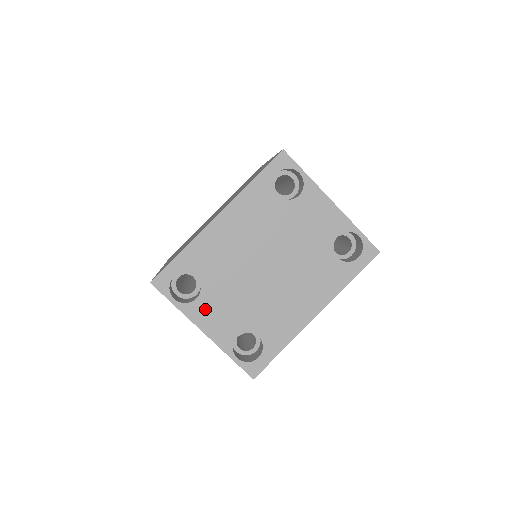
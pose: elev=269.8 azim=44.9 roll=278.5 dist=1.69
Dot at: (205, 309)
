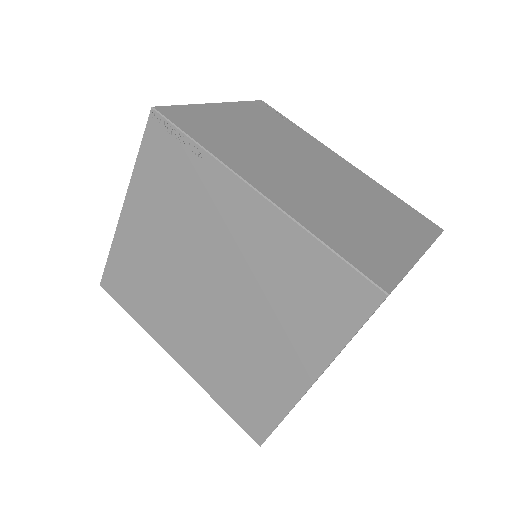
Dot at: occluded
